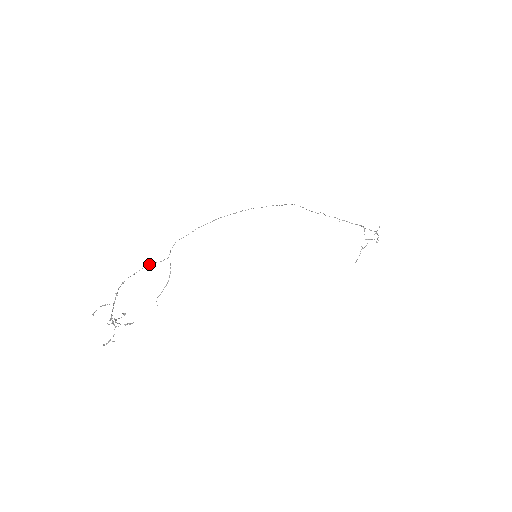
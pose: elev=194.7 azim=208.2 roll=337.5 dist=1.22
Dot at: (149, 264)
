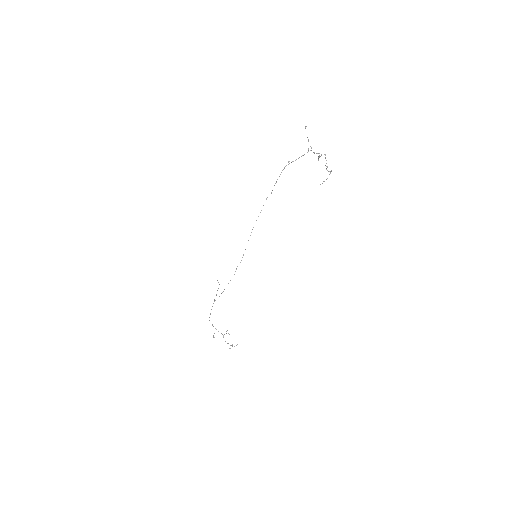
Dot at: (211, 309)
